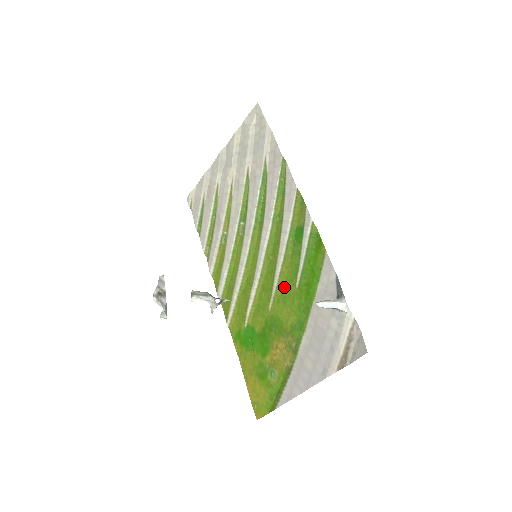
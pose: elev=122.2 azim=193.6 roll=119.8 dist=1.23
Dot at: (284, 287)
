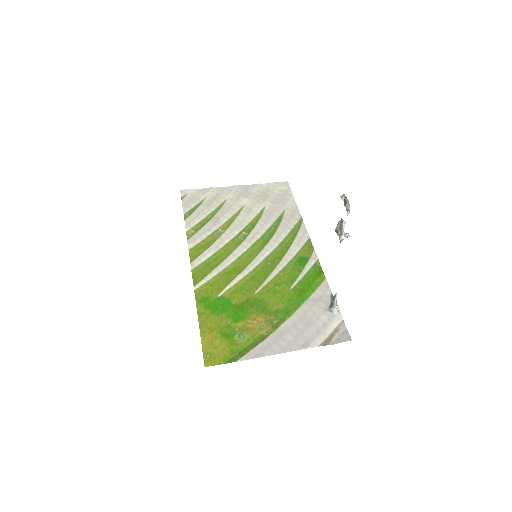
Dot at: (277, 284)
